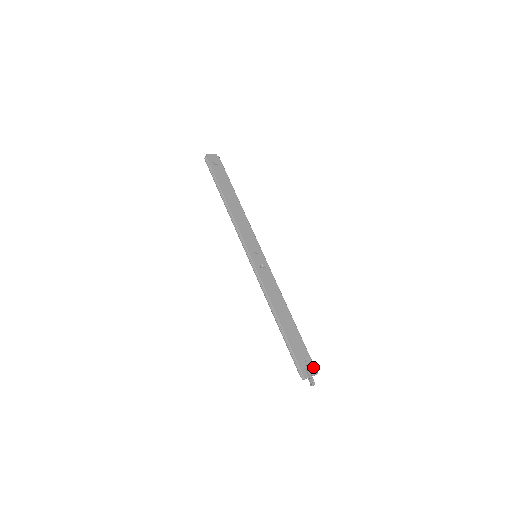
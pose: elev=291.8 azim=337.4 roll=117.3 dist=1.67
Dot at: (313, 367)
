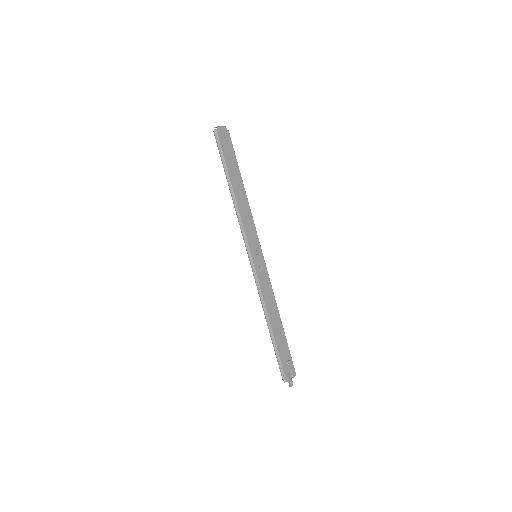
Dot at: (293, 370)
